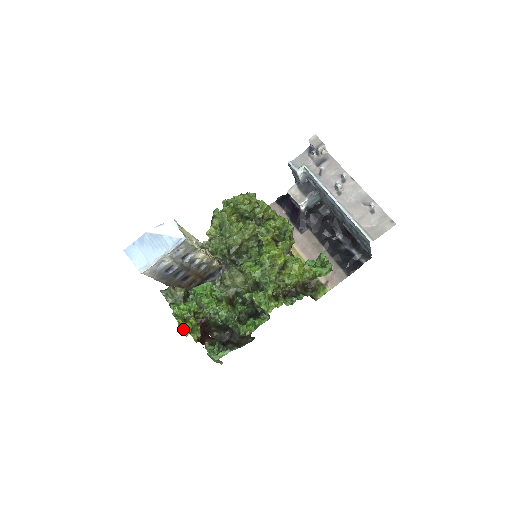
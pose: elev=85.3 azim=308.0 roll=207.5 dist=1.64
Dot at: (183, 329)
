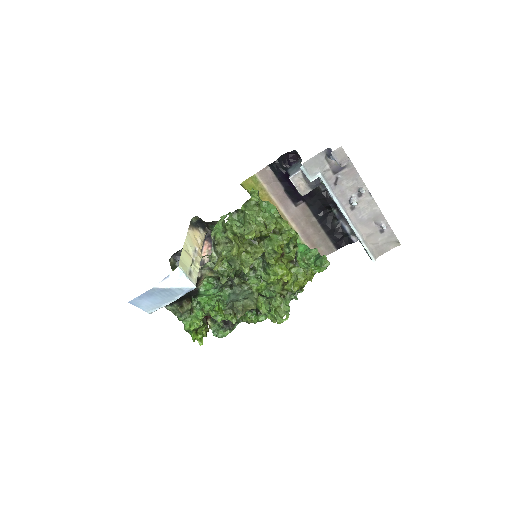
Dot at: (196, 339)
